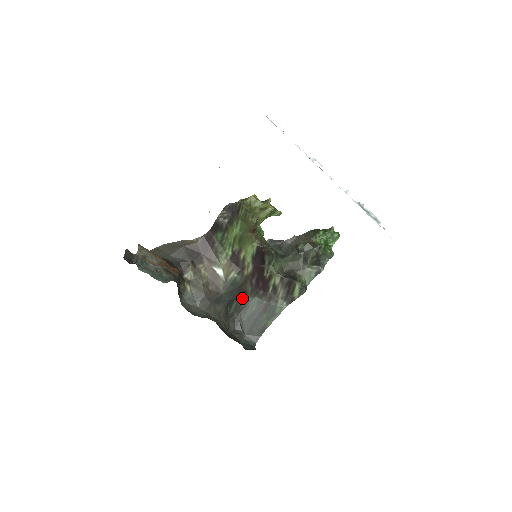
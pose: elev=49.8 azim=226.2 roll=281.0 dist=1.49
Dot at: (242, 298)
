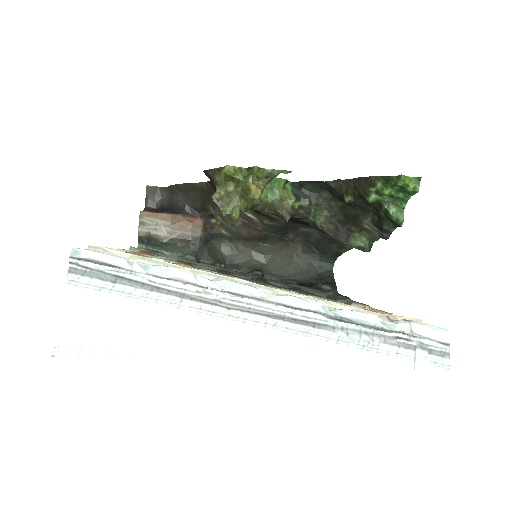
Dot at: (297, 229)
